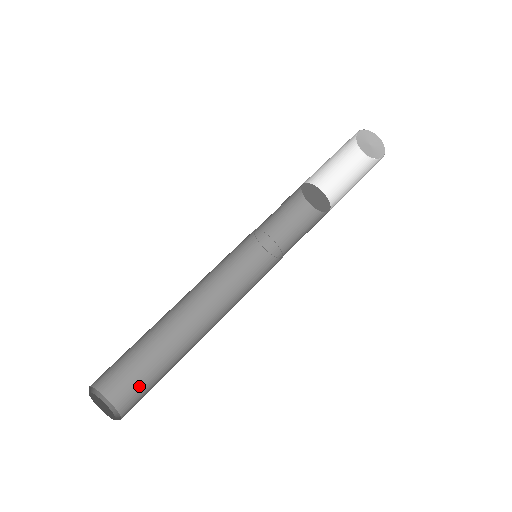
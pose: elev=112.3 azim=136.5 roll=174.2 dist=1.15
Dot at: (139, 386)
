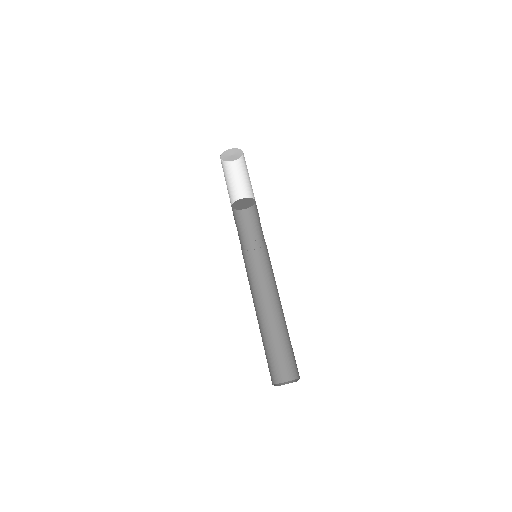
Dot at: (290, 360)
